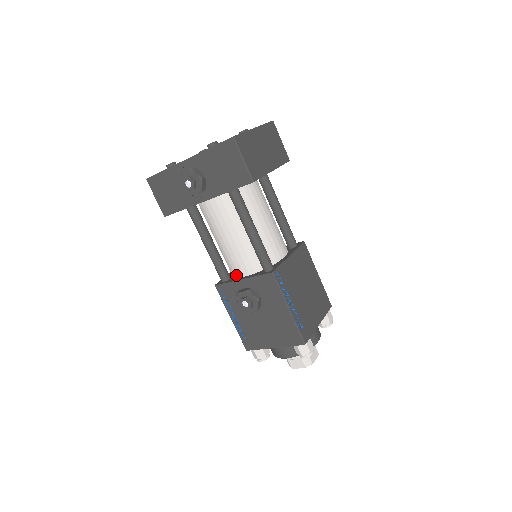
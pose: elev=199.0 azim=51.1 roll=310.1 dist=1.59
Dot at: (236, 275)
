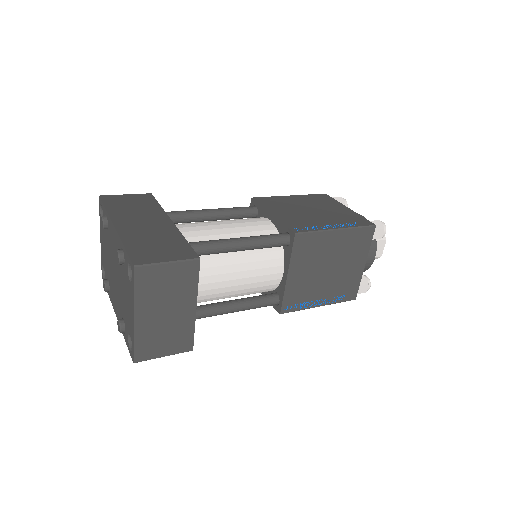
Dot at: occluded
